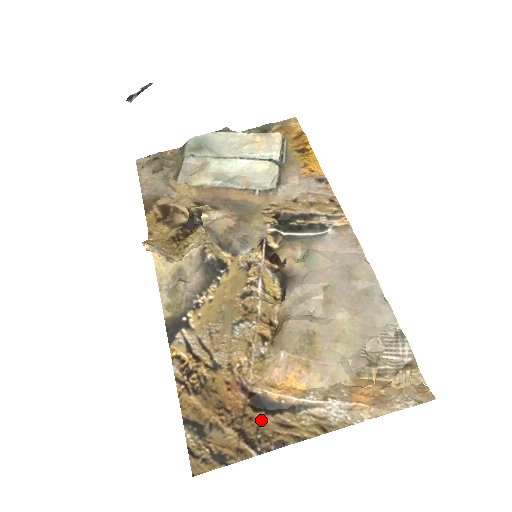
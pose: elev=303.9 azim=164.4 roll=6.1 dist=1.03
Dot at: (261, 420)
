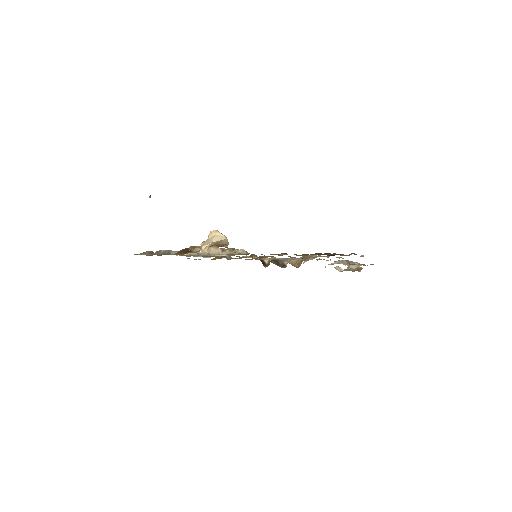
Dot at: occluded
